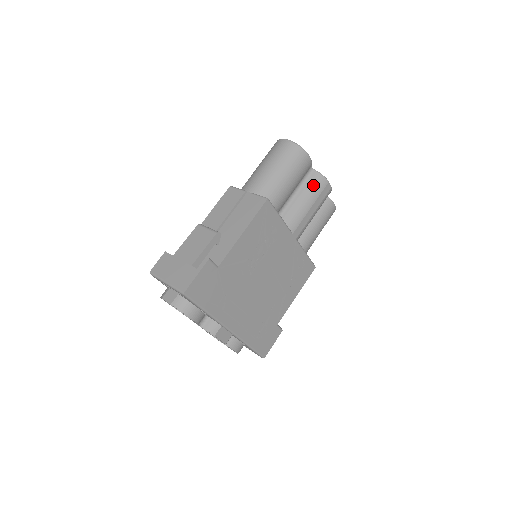
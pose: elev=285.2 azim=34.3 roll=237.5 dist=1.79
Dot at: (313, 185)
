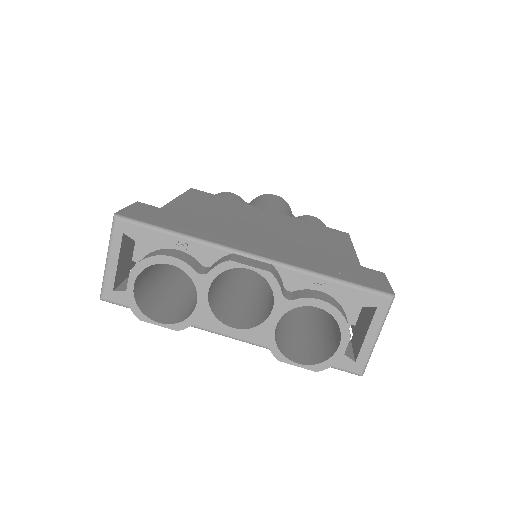
Dot at: (256, 199)
